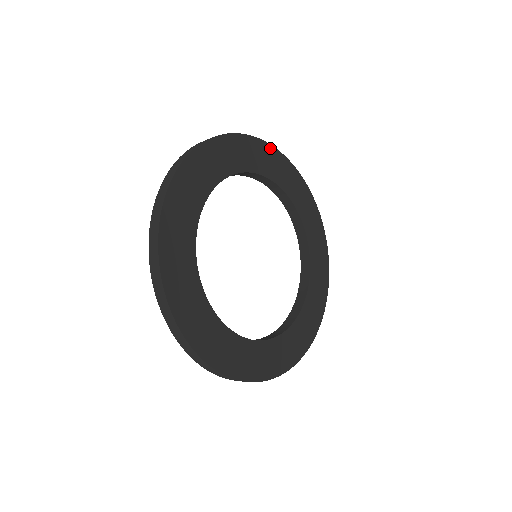
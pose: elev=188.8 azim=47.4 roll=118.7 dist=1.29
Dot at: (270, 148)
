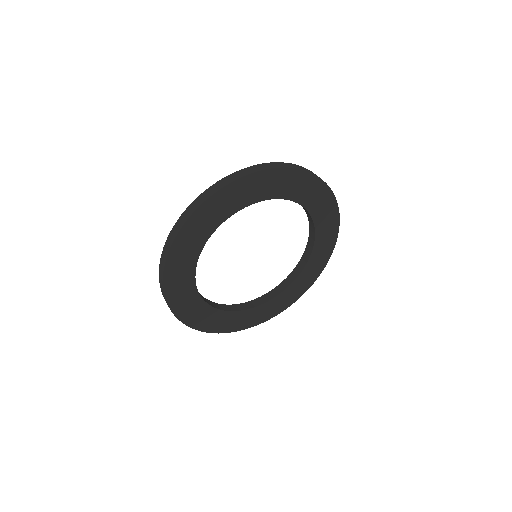
Dot at: (184, 230)
